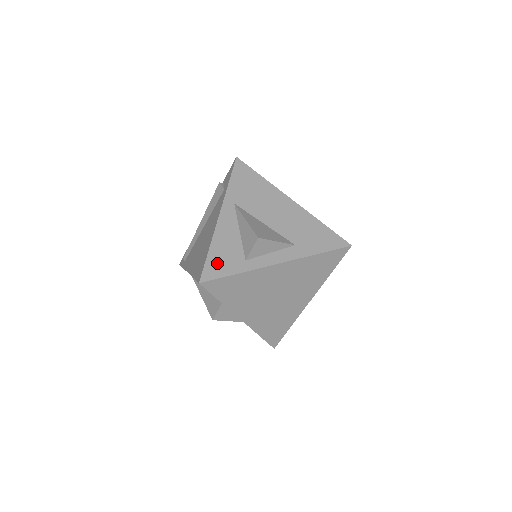
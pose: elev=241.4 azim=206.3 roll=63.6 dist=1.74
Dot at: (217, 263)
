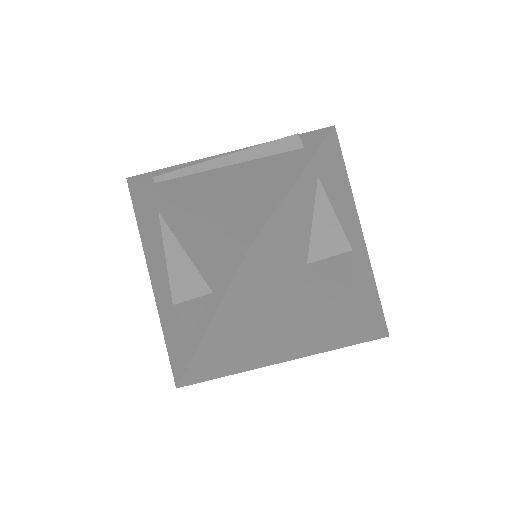
Dot at: (279, 237)
